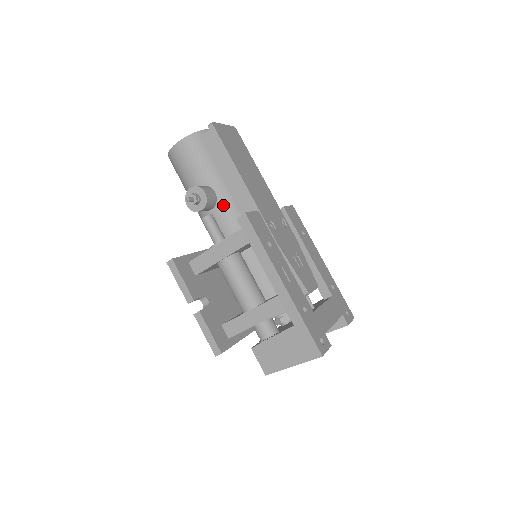
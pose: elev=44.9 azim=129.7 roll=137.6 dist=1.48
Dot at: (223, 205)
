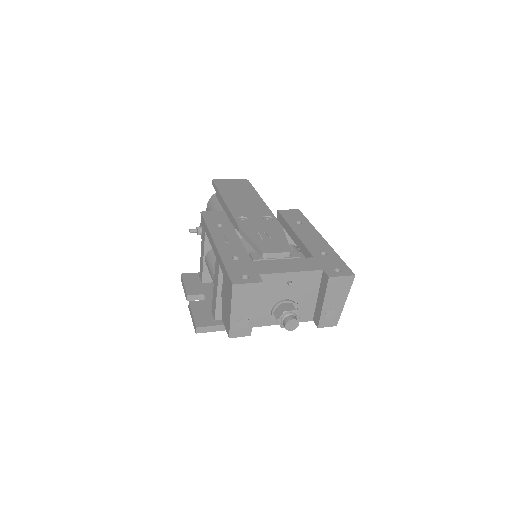
Dot at: occluded
